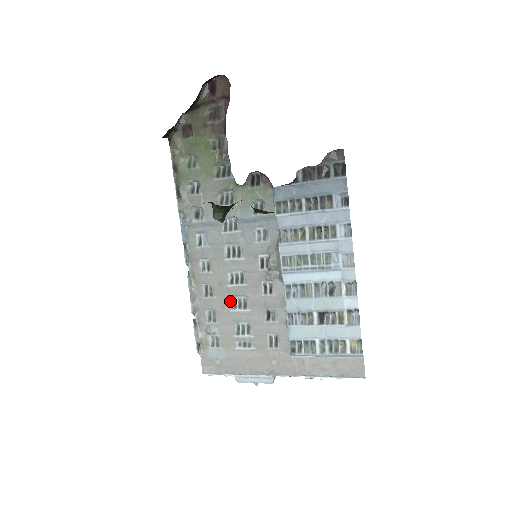
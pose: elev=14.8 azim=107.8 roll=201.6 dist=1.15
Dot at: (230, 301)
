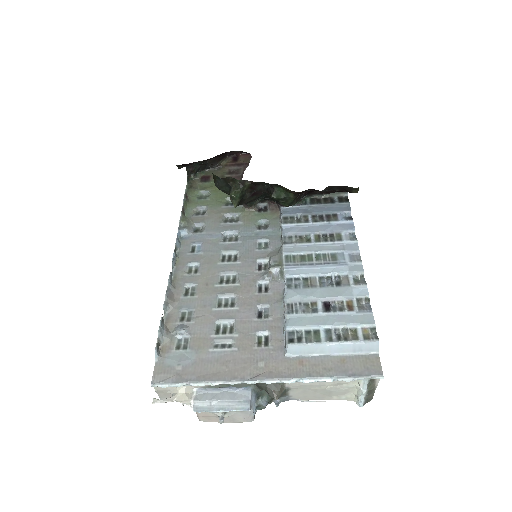
Dot at: (215, 300)
